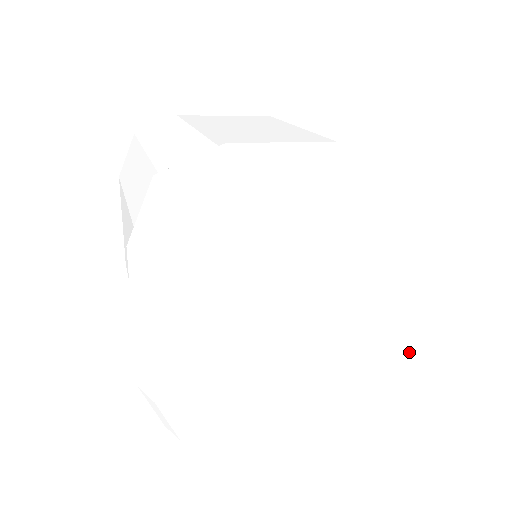
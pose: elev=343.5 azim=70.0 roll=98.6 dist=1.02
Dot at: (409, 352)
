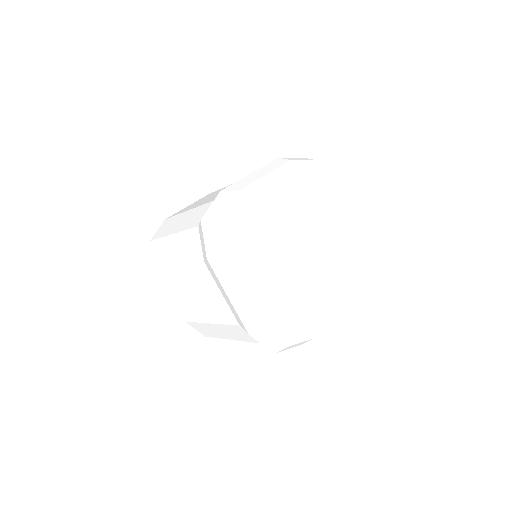
Dot at: (359, 245)
